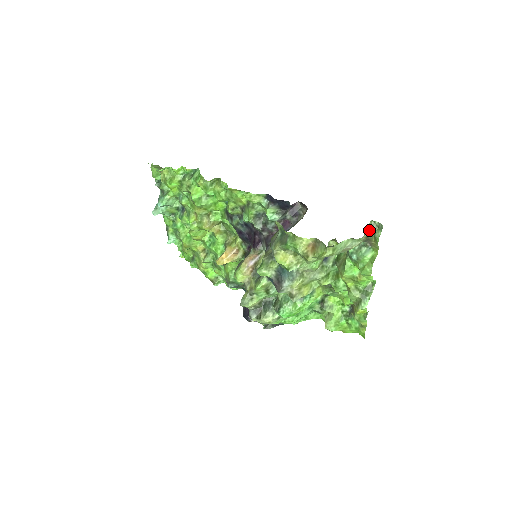
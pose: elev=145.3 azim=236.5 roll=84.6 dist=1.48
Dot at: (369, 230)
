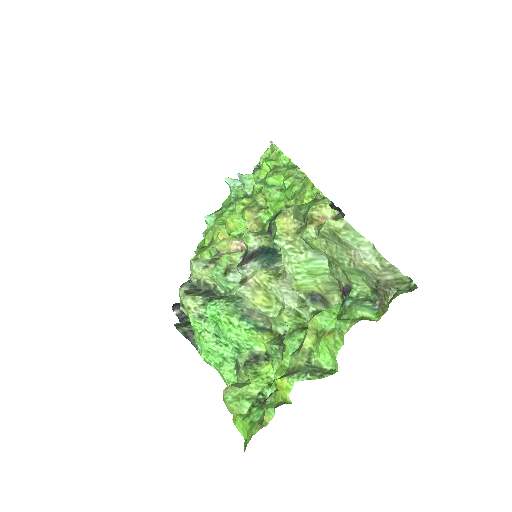
Dot at: (397, 279)
